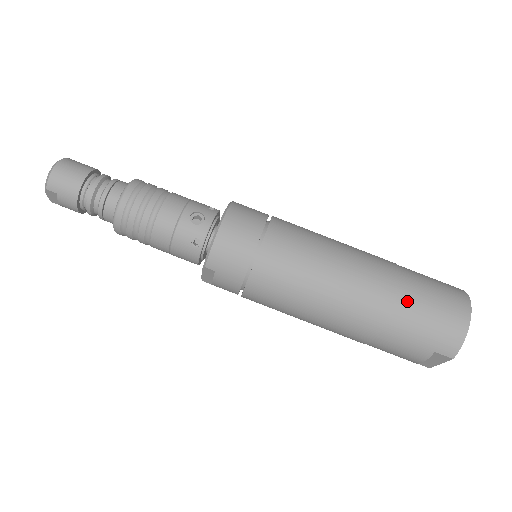
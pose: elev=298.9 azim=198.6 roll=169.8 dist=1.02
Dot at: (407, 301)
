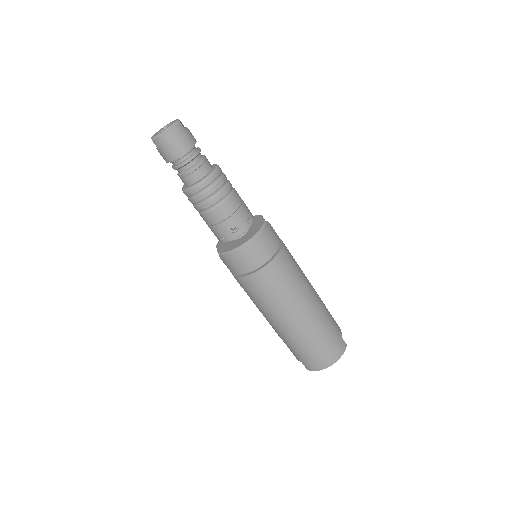
Dot at: (307, 342)
